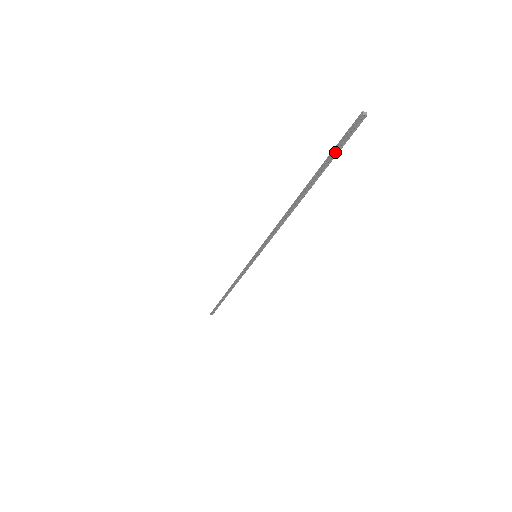
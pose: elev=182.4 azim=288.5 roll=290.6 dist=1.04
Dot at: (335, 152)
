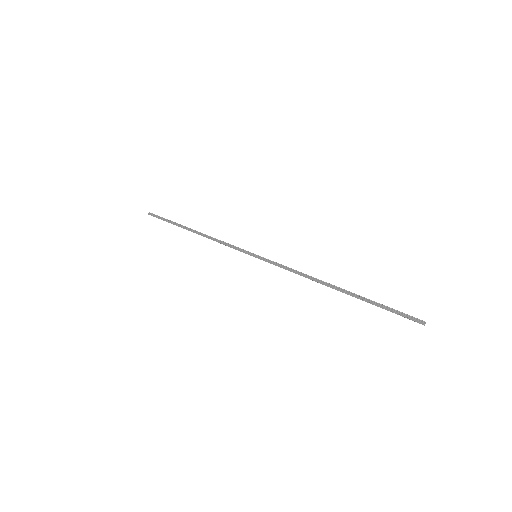
Dot at: occluded
